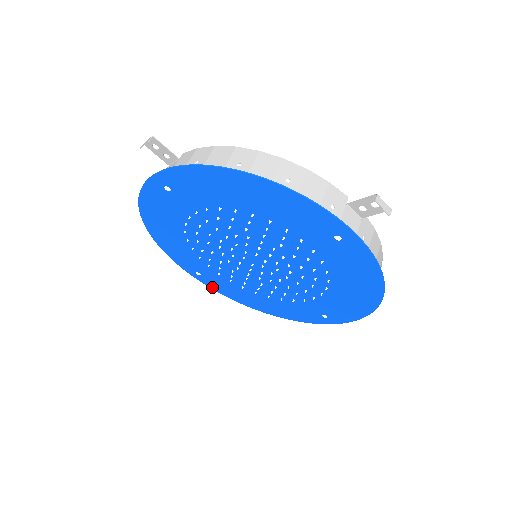
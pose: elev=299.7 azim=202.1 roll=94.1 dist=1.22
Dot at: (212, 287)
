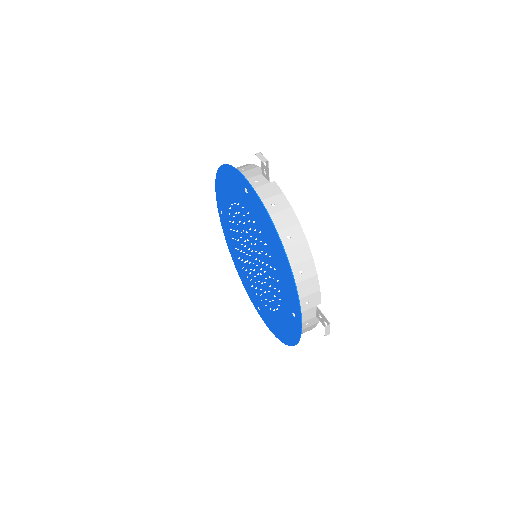
Dot at: (222, 223)
